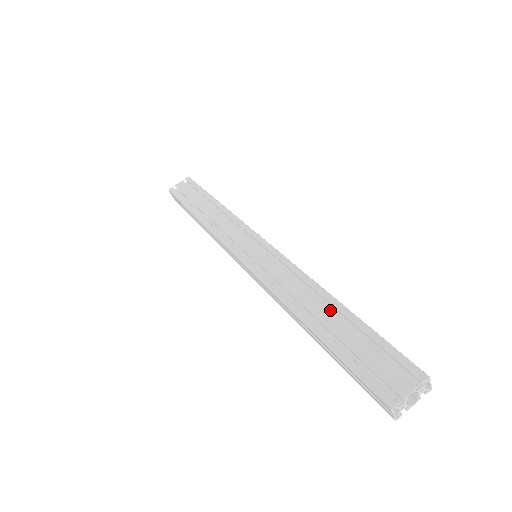
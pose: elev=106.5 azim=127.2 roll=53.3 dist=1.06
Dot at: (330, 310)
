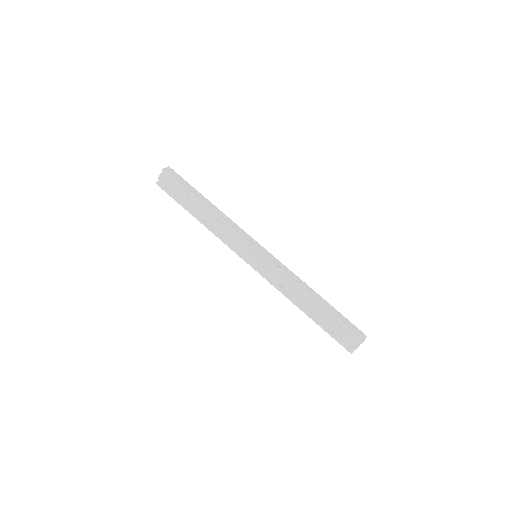
Dot at: (313, 305)
